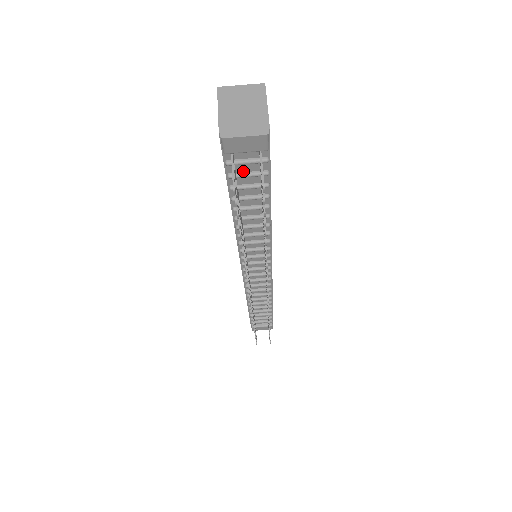
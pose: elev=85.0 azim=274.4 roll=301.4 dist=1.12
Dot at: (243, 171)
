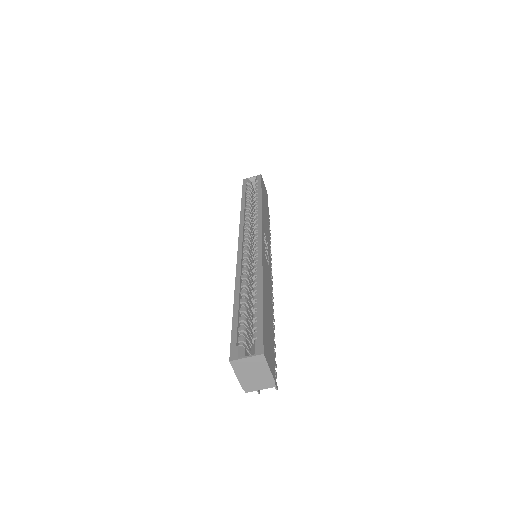
Dot at: occluded
